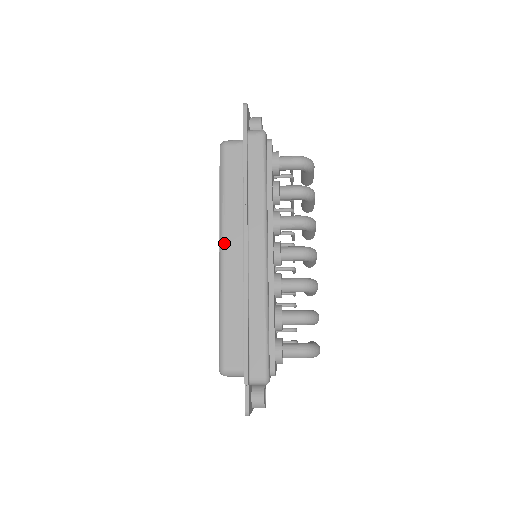
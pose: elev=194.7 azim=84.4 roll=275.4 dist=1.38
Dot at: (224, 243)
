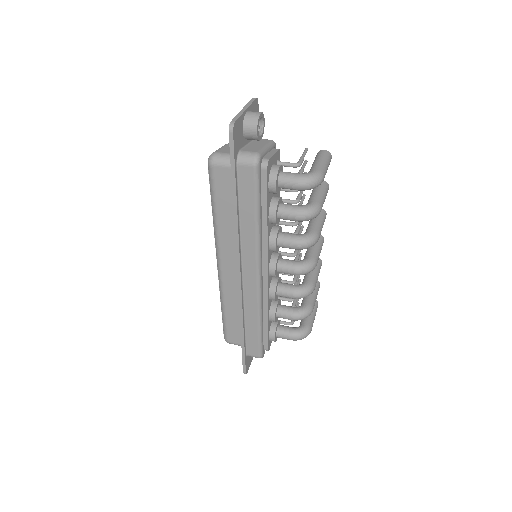
Dot at: (220, 260)
